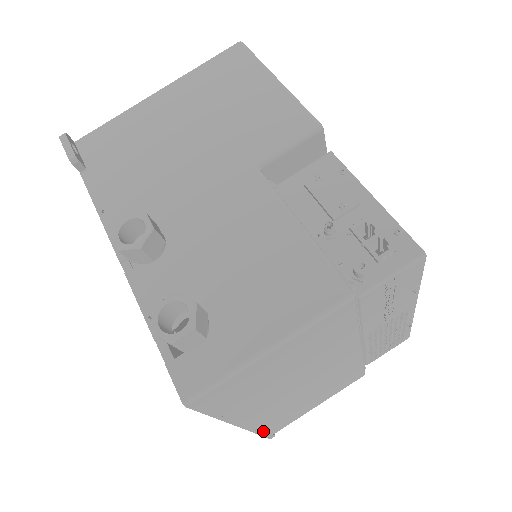
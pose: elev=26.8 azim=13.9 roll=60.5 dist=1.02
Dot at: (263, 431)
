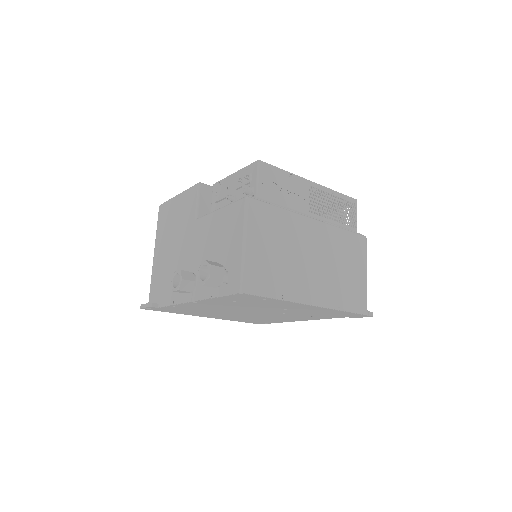
Dot at: (348, 308)
